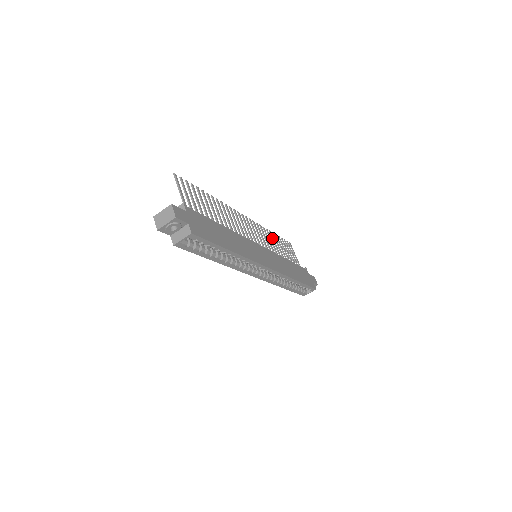
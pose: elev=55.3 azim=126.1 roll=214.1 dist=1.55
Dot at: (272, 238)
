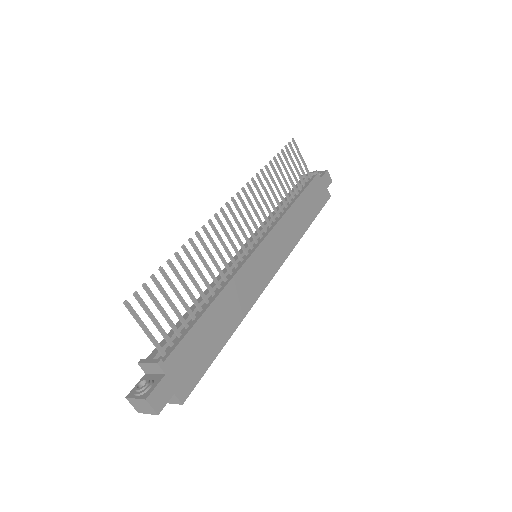
Dot at: (270, 178)
